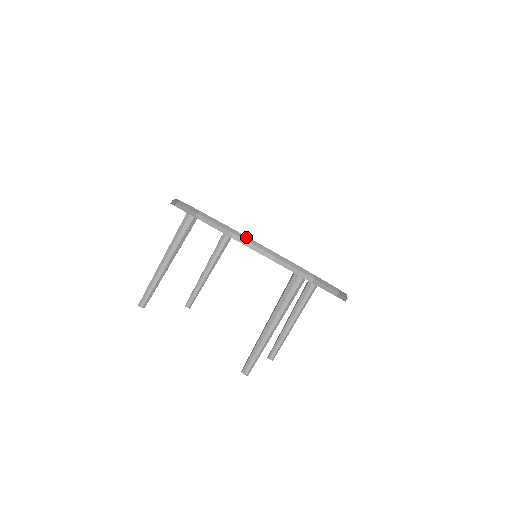
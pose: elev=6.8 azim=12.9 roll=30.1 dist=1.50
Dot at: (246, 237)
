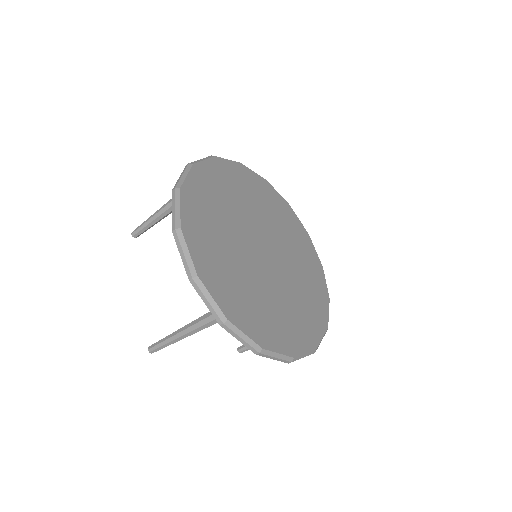
Dot at: (184, 241)
